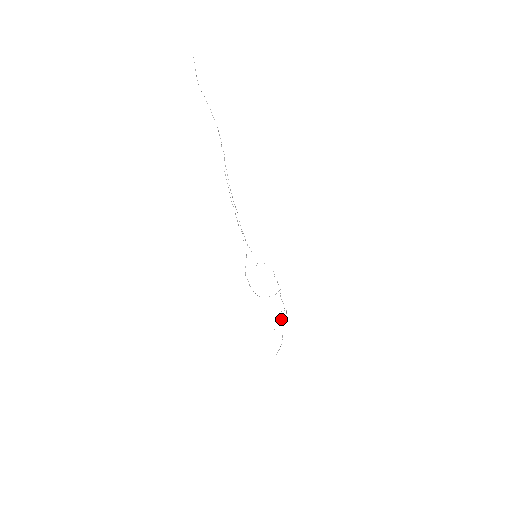
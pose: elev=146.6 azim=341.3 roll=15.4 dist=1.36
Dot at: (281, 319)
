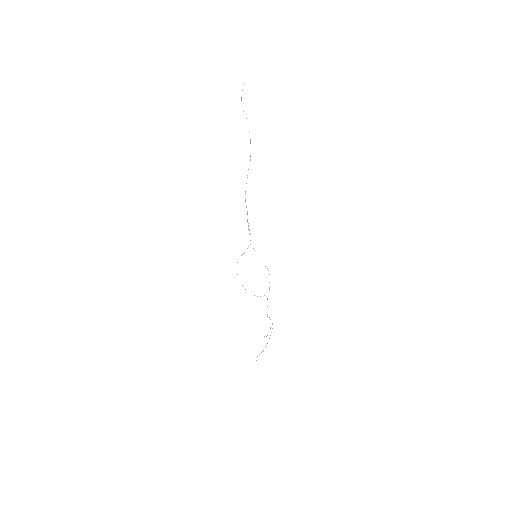
Dot at: occluded
